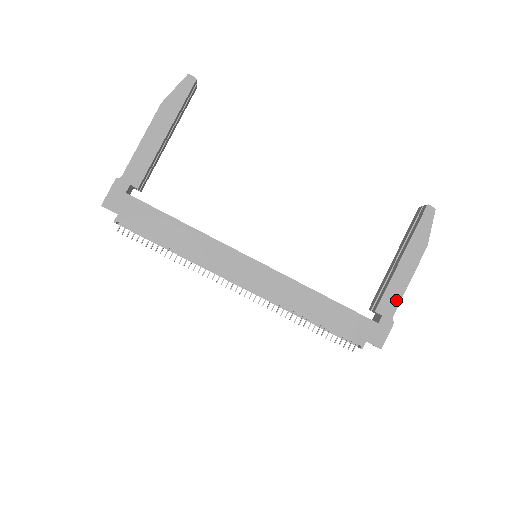
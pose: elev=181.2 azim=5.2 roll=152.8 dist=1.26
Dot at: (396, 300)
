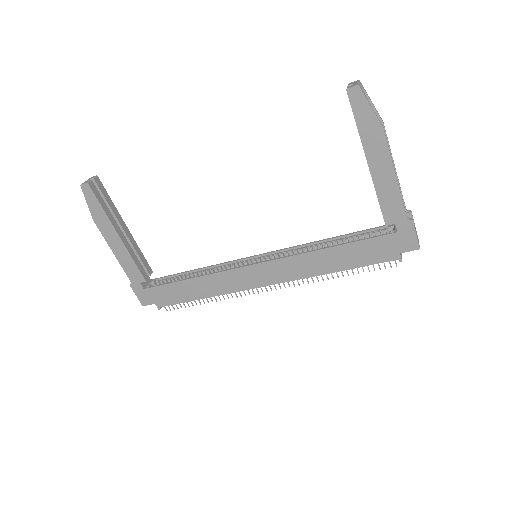
Dot at: (397, 202)
